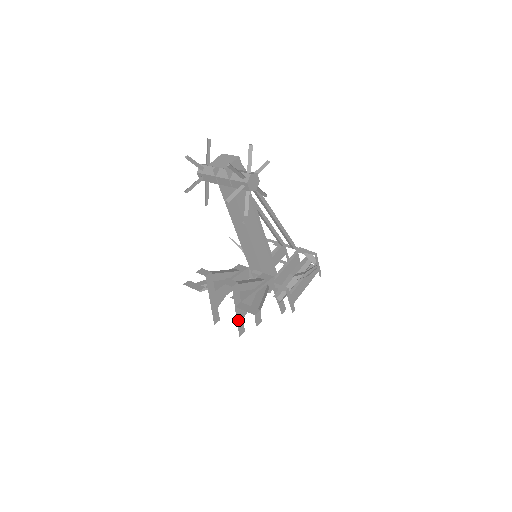
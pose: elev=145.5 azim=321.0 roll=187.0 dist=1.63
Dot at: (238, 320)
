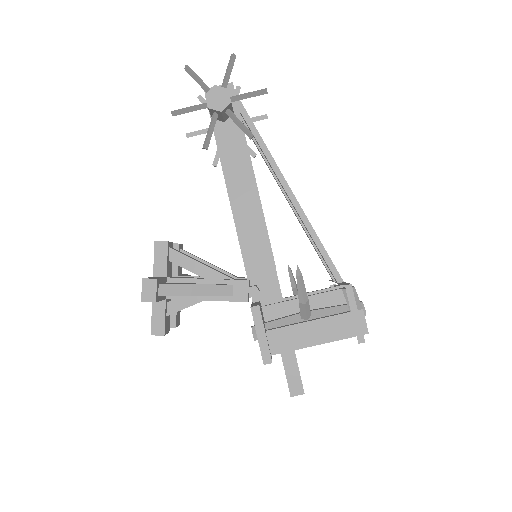
Dot at: (155, 304)
